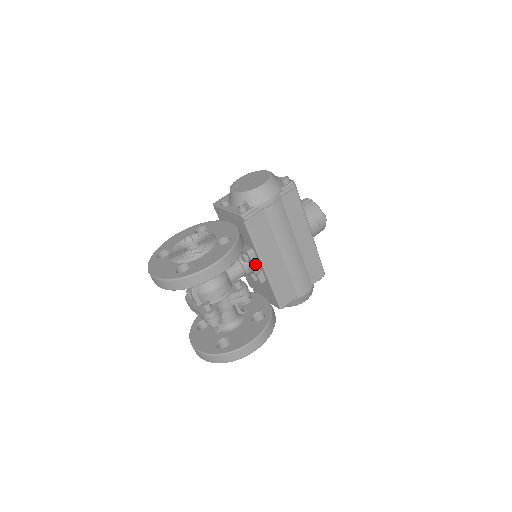
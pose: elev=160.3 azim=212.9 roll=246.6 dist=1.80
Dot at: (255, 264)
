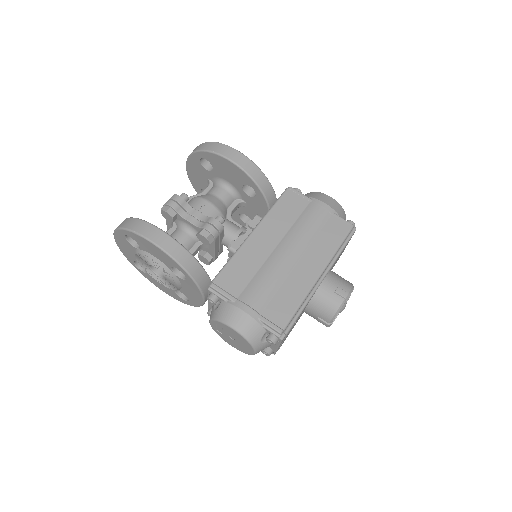
Dot at: (249, 232)
